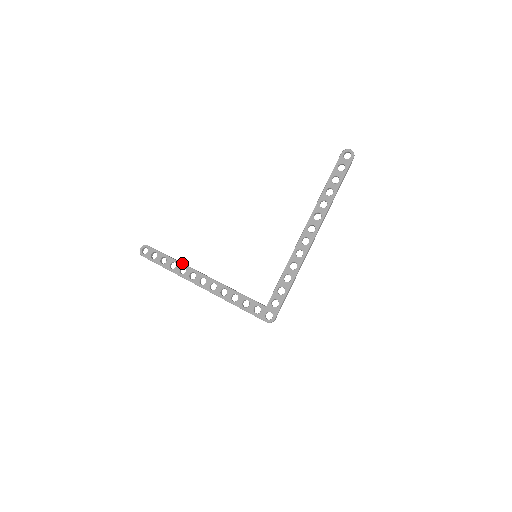
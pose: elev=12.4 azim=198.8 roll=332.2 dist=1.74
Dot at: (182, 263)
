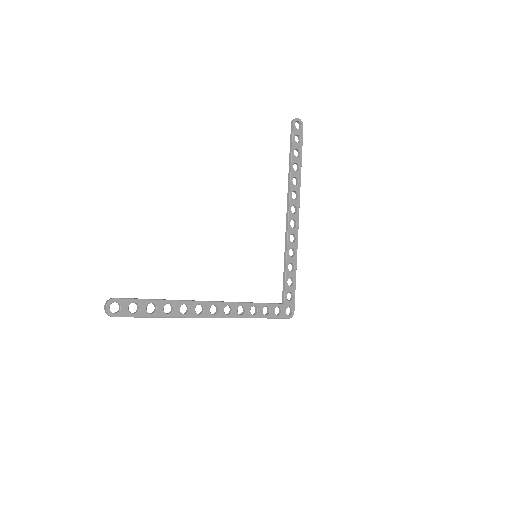
Dot at: (180, 300)
